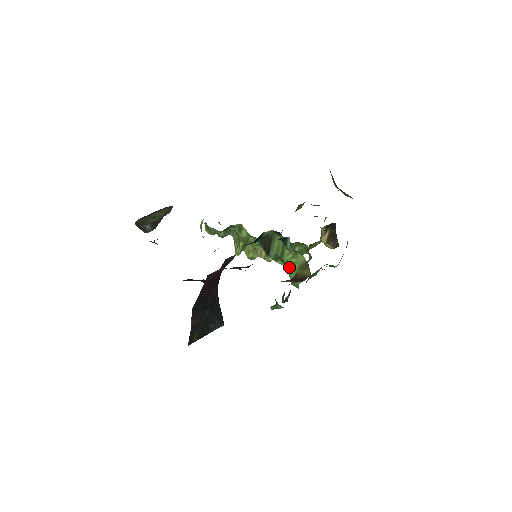
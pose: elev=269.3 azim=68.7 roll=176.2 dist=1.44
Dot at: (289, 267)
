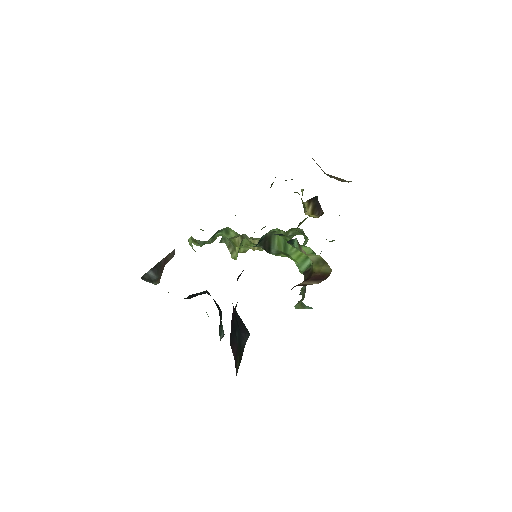
Dot at: (295, 259)
